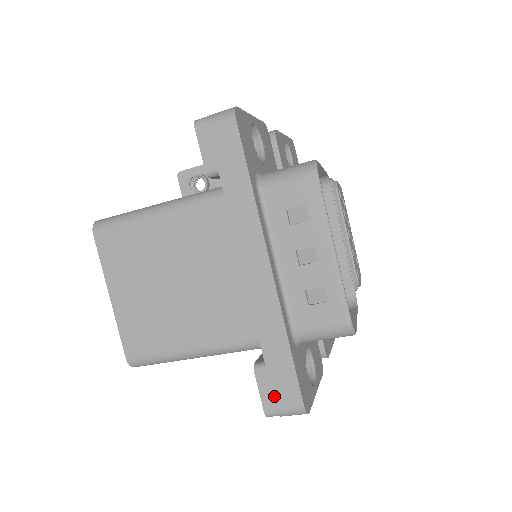
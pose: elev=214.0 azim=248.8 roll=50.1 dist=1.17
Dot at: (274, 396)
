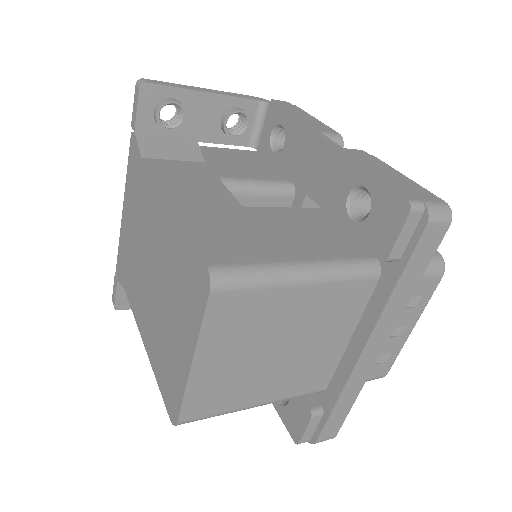
Dot at: (321, 435)
